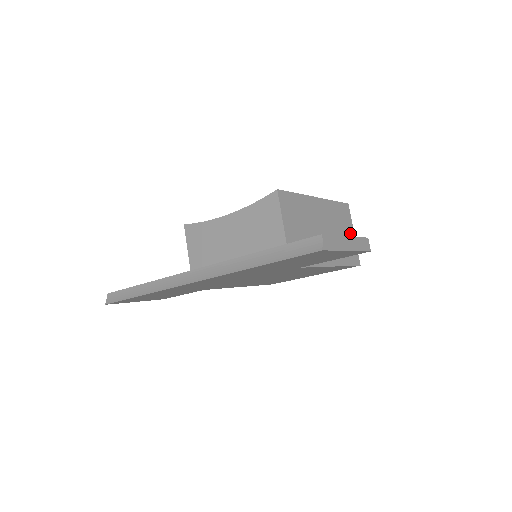
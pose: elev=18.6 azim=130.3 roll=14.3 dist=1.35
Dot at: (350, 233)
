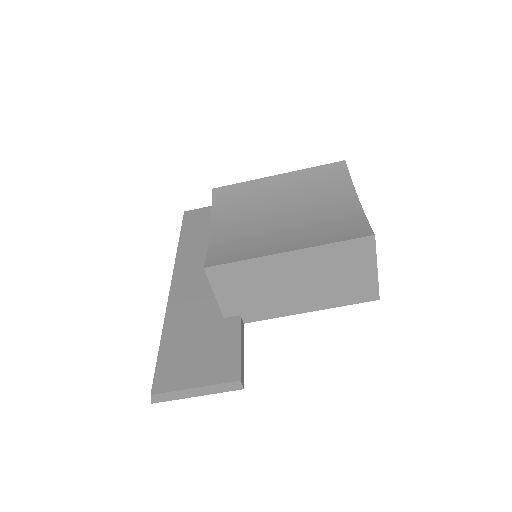
Dot at: (365, 270)
